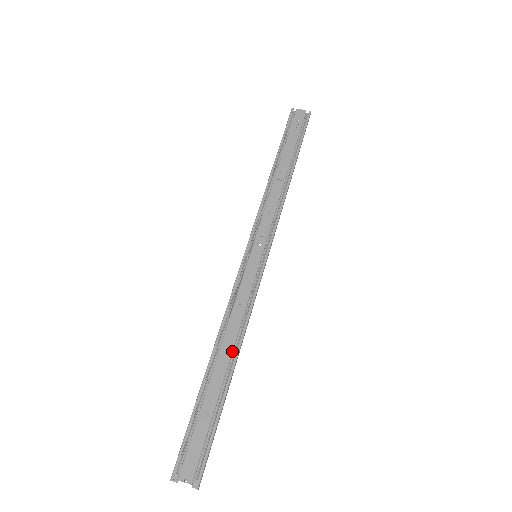
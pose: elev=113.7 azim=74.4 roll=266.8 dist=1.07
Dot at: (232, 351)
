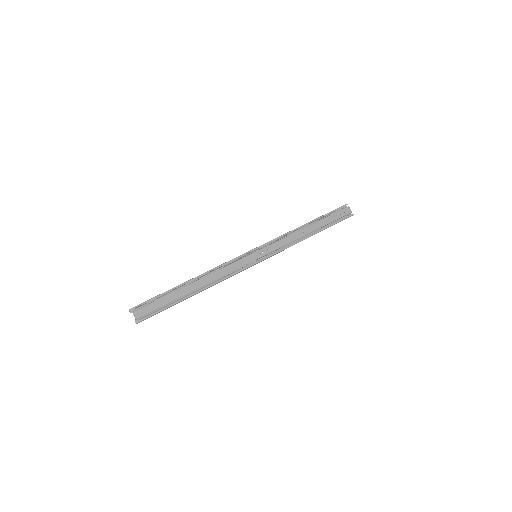
Dot at: (204, 285)
